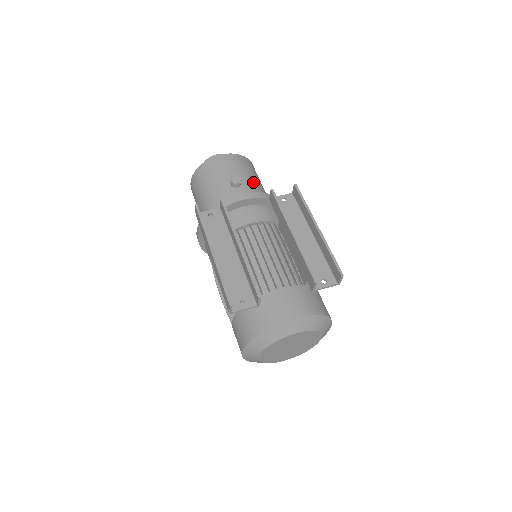
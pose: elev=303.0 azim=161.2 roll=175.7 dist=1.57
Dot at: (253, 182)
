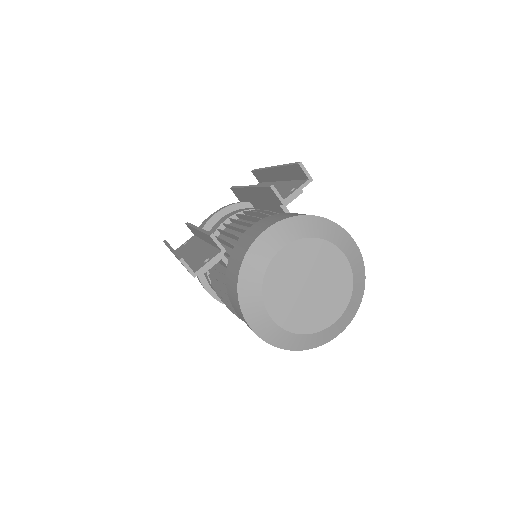
Dot at: occluded
